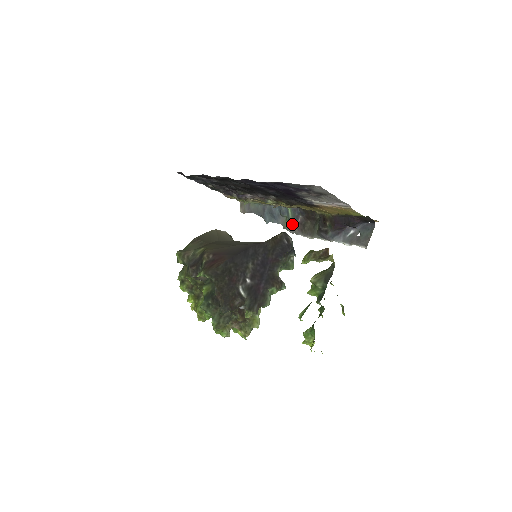
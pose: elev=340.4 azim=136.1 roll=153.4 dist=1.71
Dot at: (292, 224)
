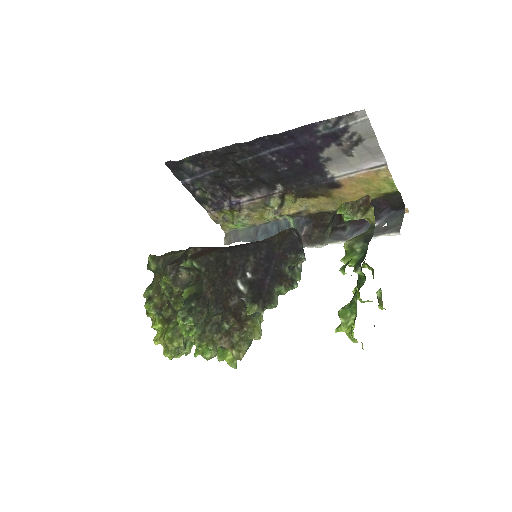
Dot at: occluded
